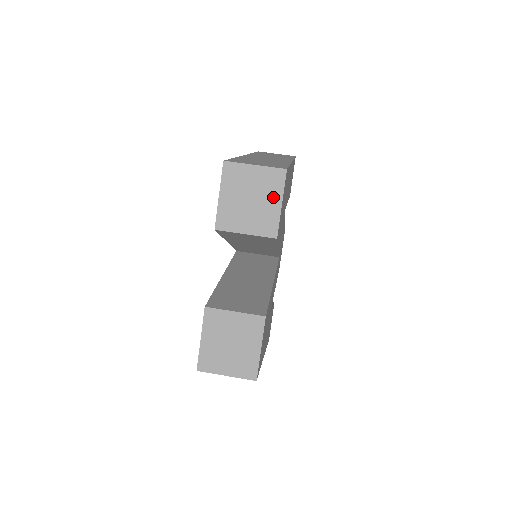
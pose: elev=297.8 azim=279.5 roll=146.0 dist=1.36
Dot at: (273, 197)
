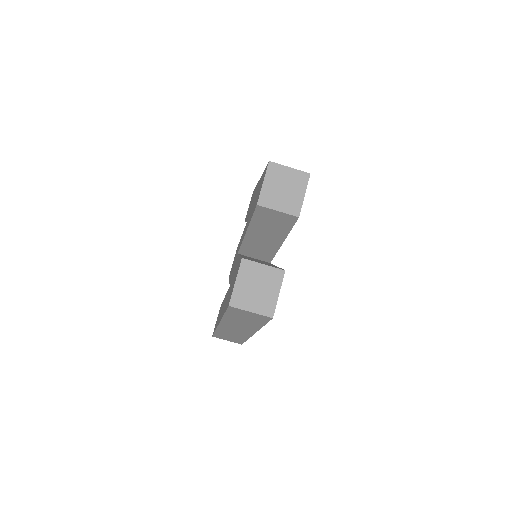
Dot at: (299, 190)
